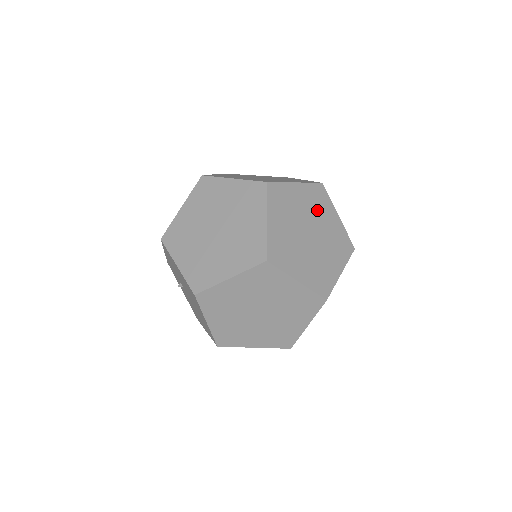
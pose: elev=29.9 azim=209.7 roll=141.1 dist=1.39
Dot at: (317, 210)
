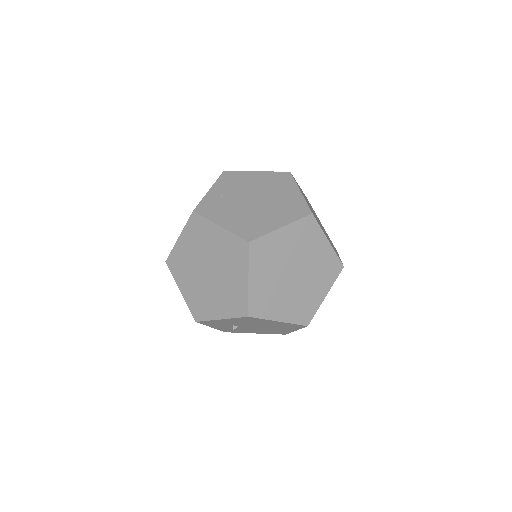
Dot at: occluded
